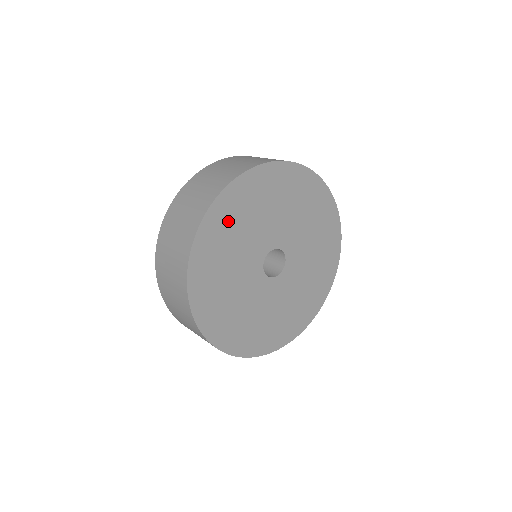
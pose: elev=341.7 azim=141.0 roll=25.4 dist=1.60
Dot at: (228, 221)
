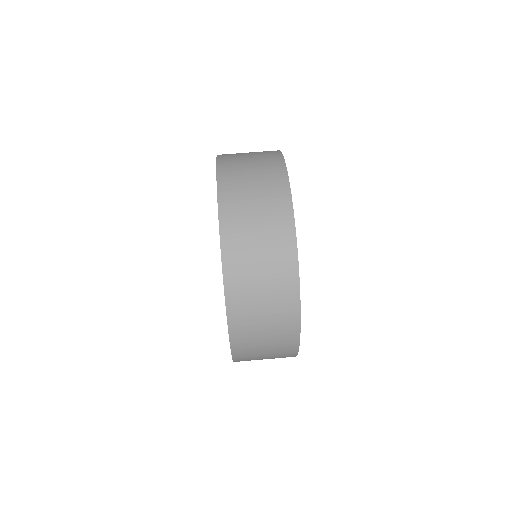
Dot at: occluded
